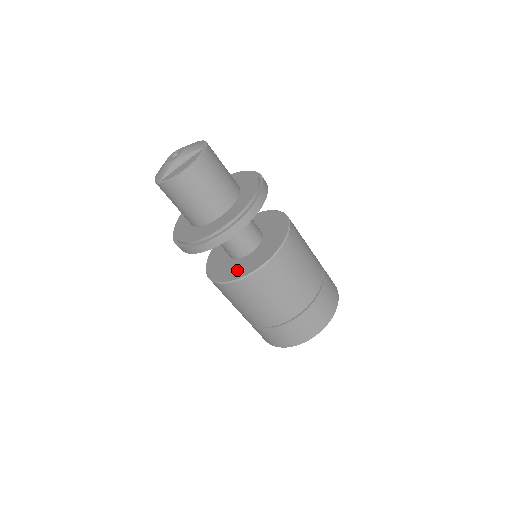
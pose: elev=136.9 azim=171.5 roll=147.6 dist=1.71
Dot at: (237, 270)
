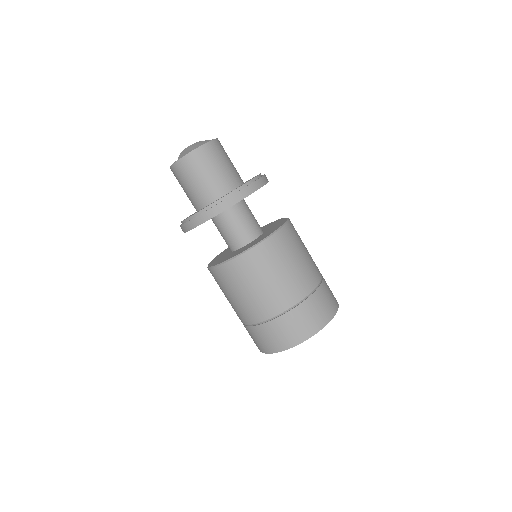
Dot at: (218, 258)
